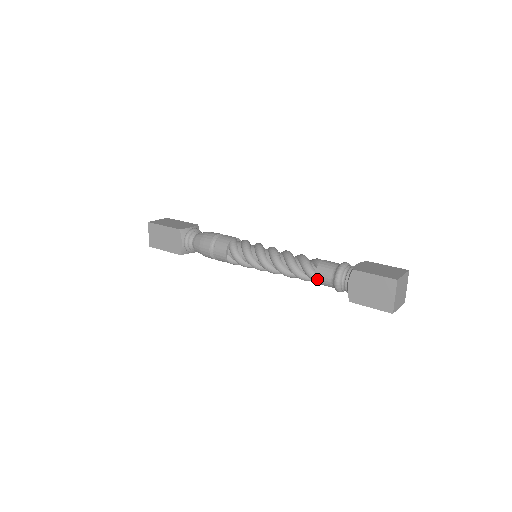
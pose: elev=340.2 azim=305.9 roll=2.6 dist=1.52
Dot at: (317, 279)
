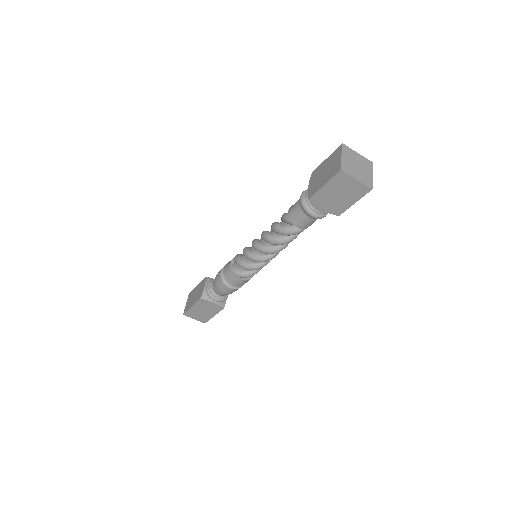
Dot at: (289, 213)
